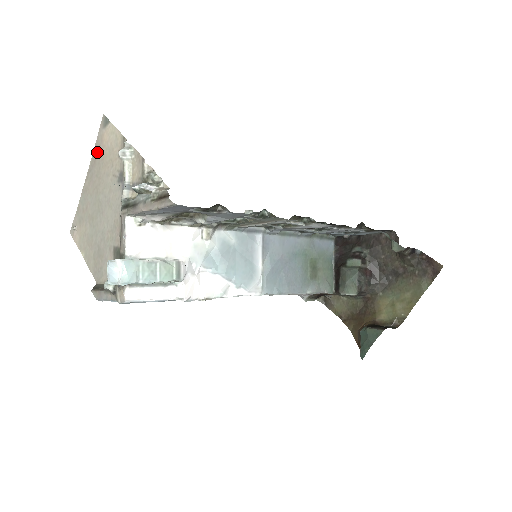
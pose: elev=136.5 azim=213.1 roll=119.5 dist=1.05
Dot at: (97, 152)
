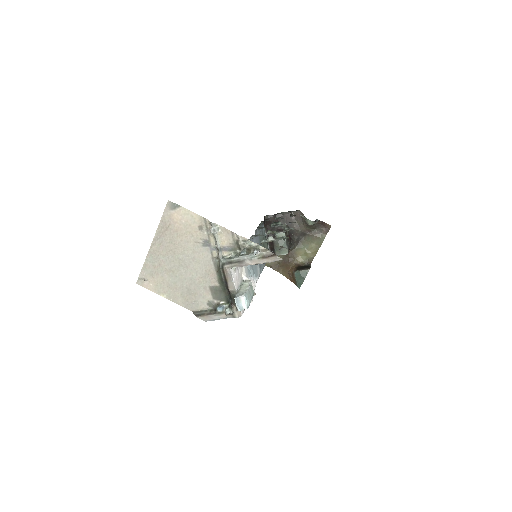
Dot at: (166, 226)
